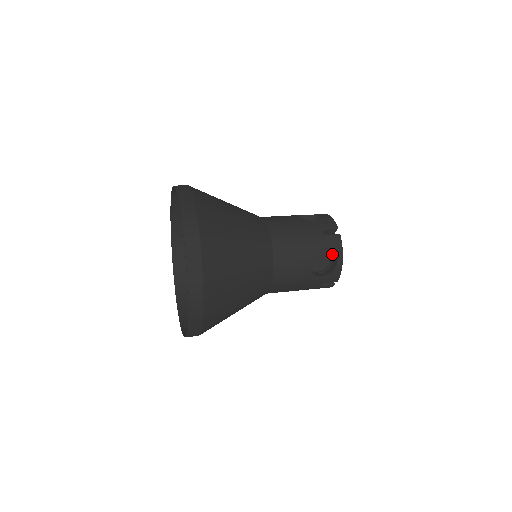
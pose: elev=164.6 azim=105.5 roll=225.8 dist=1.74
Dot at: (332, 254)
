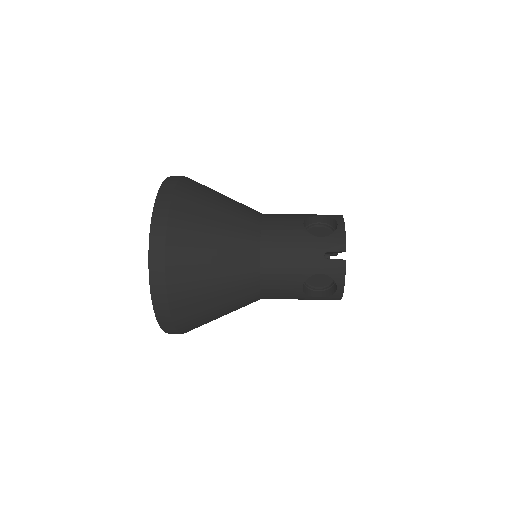
Dot at: (334, 229)
